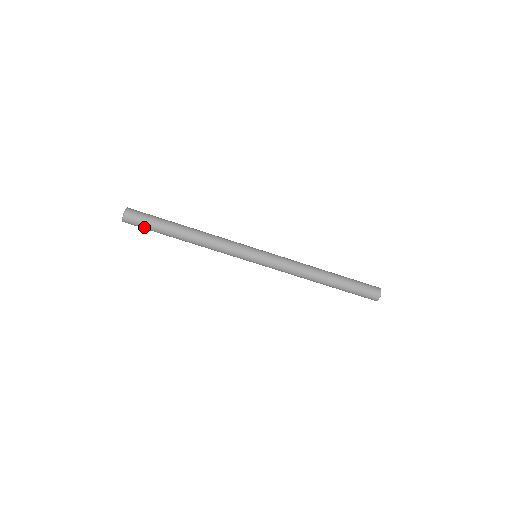
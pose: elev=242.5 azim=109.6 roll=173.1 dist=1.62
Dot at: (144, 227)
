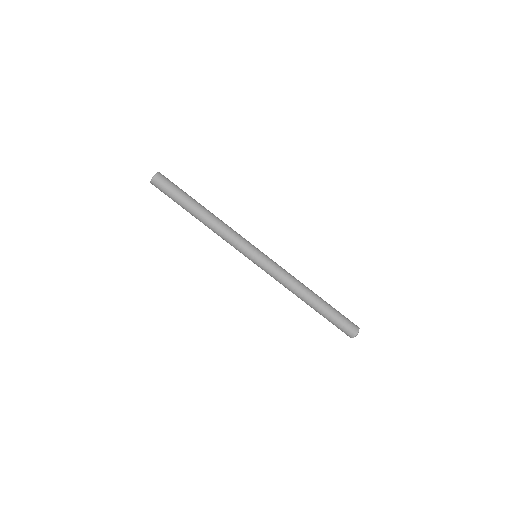
Dot at: (167, 194)
